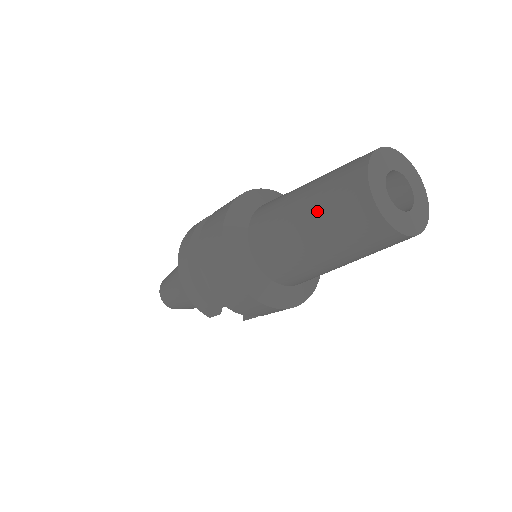
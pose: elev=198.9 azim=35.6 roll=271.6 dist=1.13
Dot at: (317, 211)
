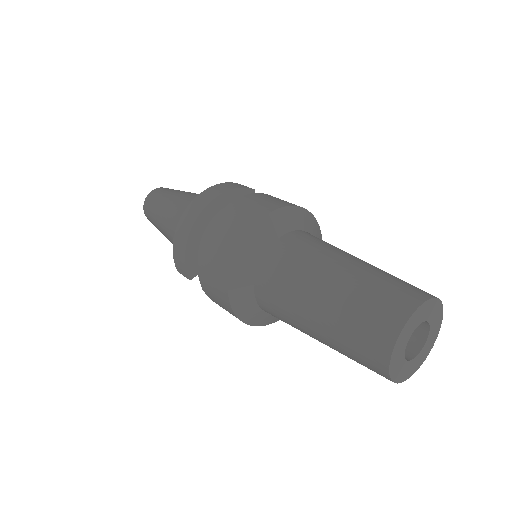
Dot at: (342, 301)
